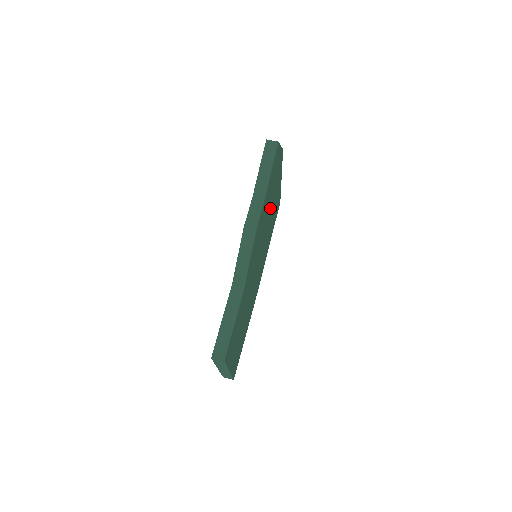
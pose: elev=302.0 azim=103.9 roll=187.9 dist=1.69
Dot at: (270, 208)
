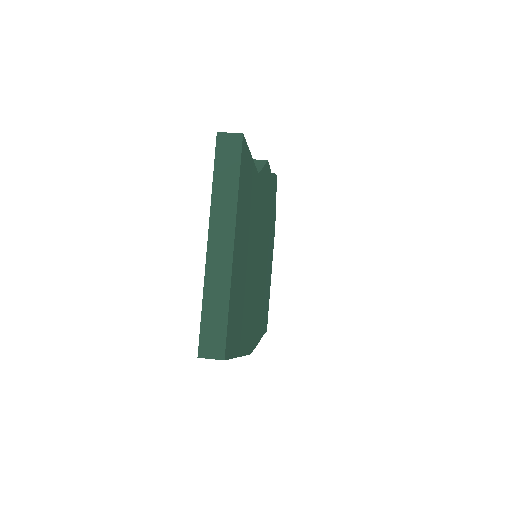
Dot at: (268, 245)
